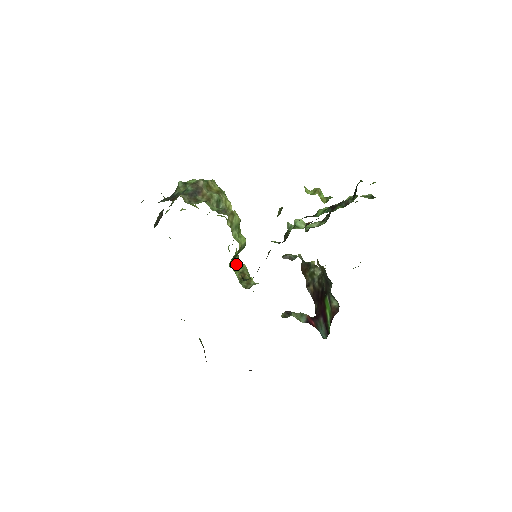
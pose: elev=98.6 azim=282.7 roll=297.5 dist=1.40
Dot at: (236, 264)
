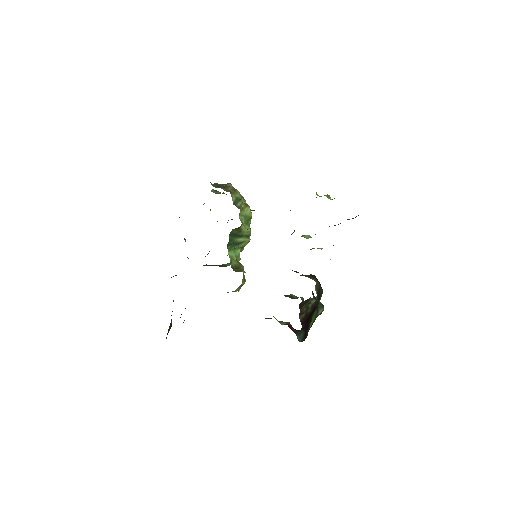
Dot at: (235, 260)
